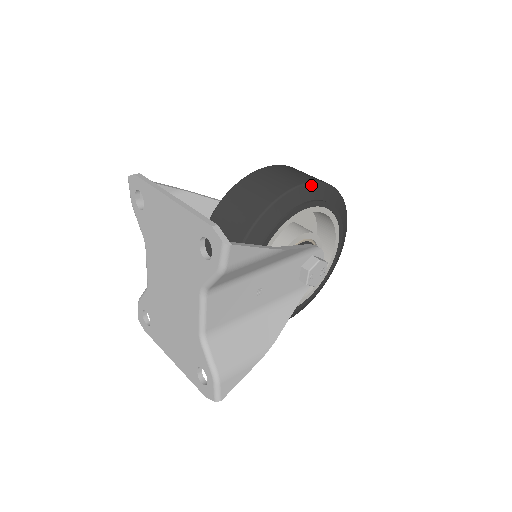
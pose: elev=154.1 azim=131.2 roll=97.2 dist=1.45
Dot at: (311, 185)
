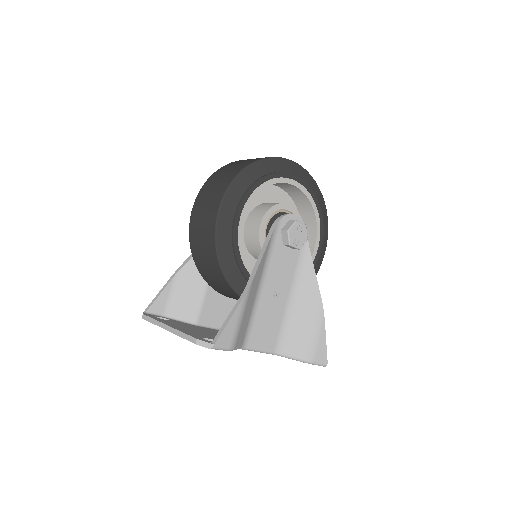
Dot at: (224, 203)
